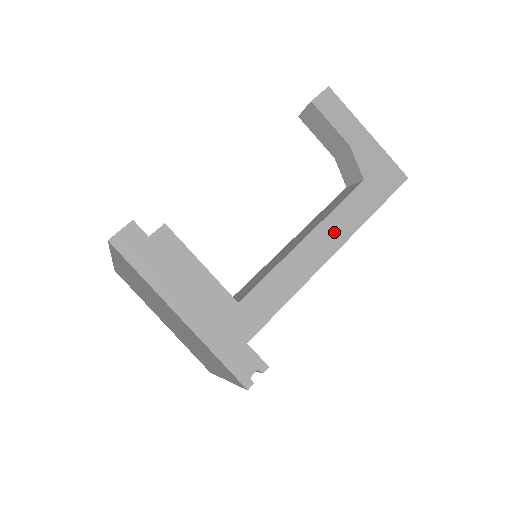
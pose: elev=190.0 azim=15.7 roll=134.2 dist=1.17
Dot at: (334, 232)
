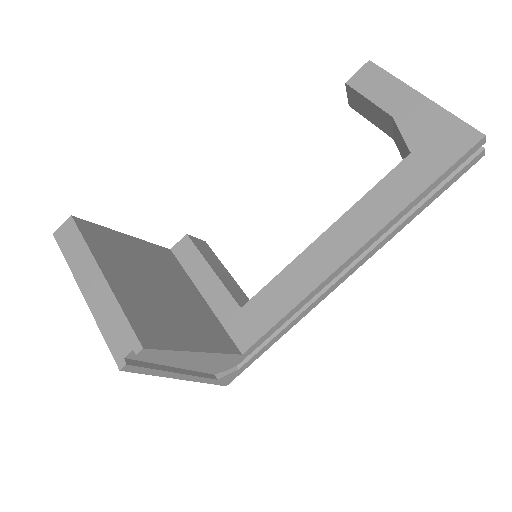
Dot at: (362, 222)
